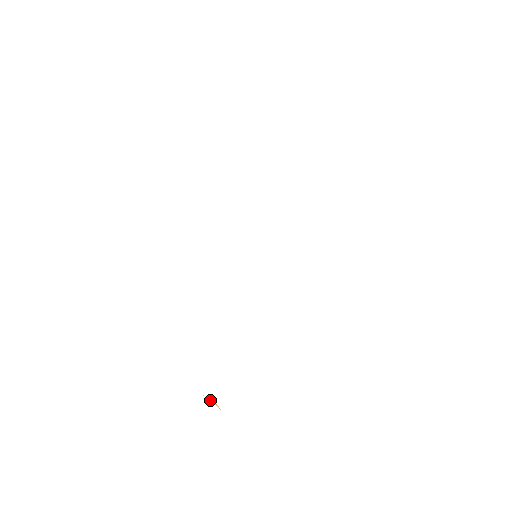
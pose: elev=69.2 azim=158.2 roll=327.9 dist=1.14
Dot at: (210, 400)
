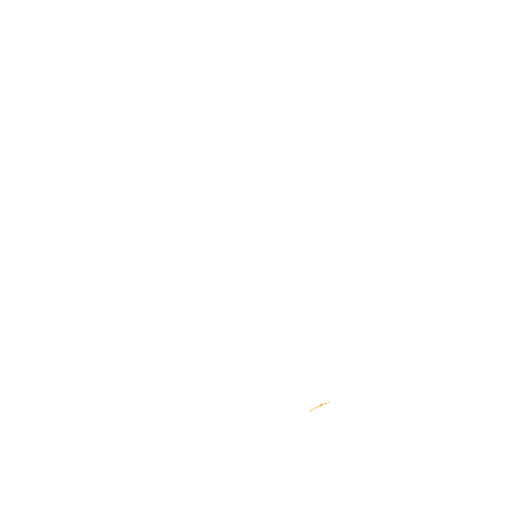
Dot at: (314, 408)
